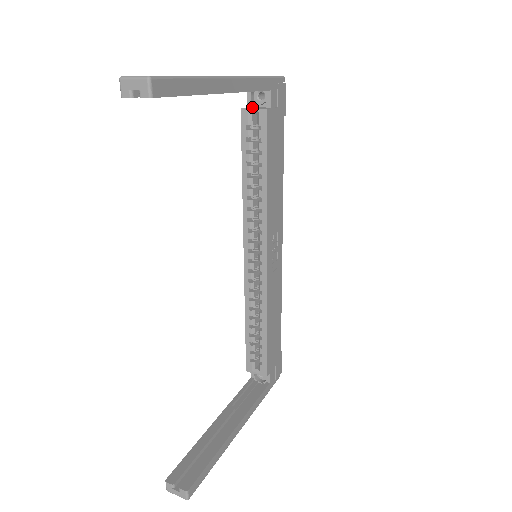
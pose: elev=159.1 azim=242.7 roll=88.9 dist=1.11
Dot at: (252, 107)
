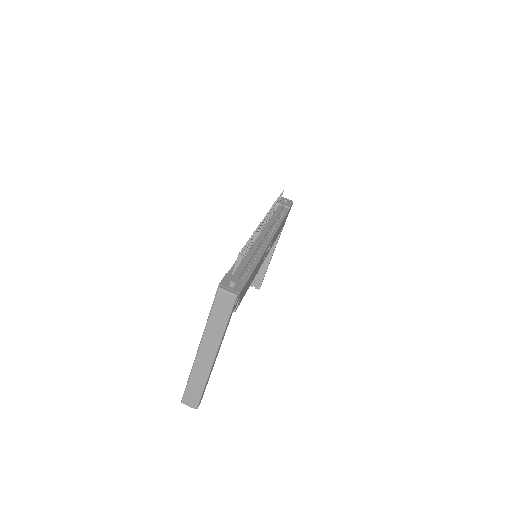
Dot at: occluded
